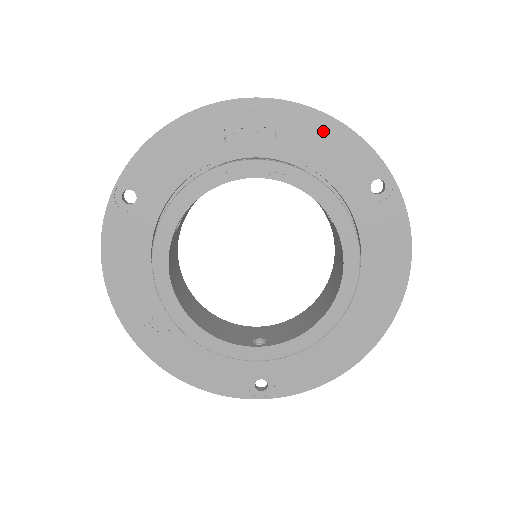
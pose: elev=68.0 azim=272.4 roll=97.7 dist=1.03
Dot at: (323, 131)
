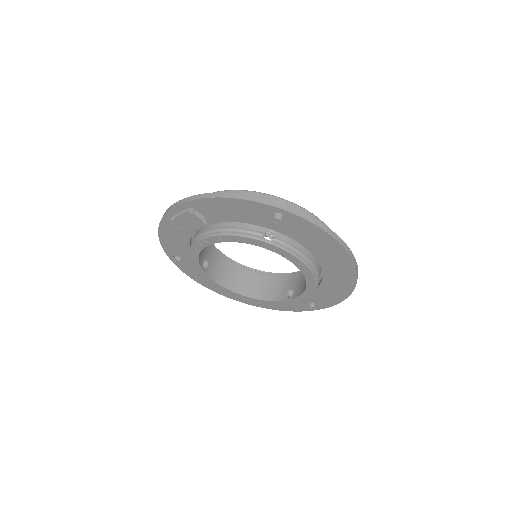
Dot at: (222, 205)
